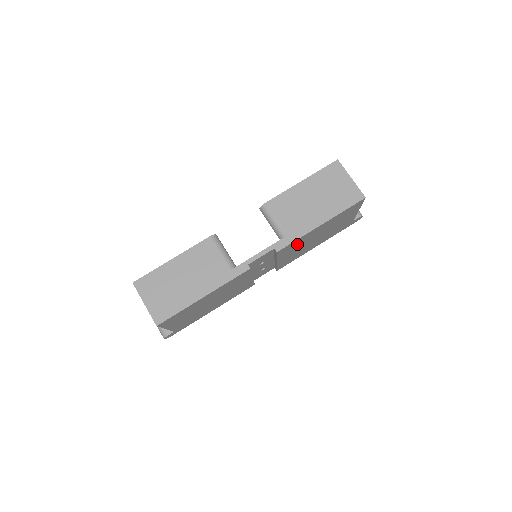
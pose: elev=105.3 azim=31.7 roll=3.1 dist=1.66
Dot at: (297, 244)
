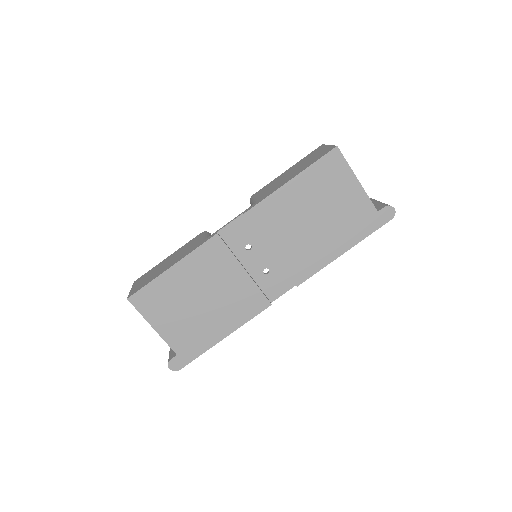
Dot at: (278, 216)
